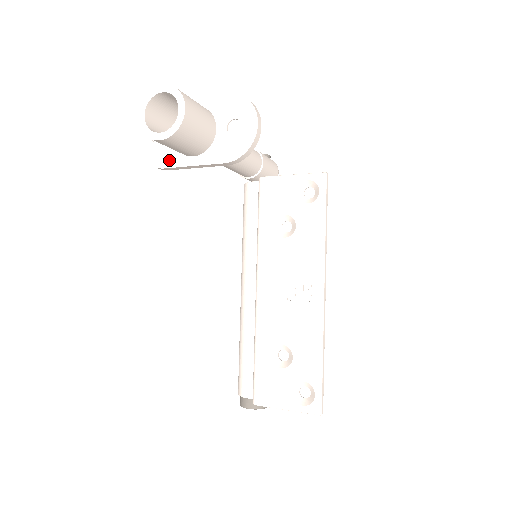
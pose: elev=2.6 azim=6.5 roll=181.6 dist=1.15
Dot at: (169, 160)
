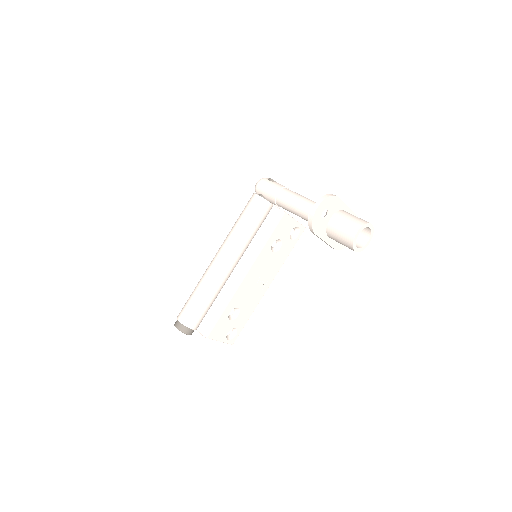
Dot at: (320, 232)
